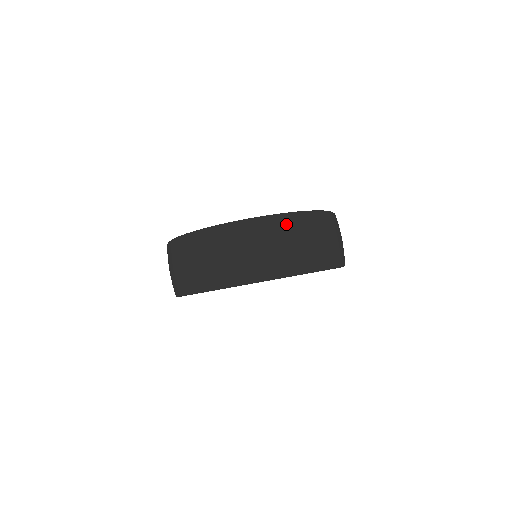
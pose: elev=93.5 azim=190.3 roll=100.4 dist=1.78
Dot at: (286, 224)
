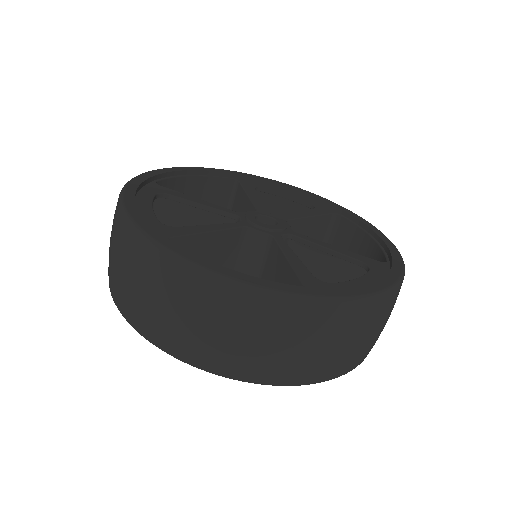
Dot at: (338, 318)
